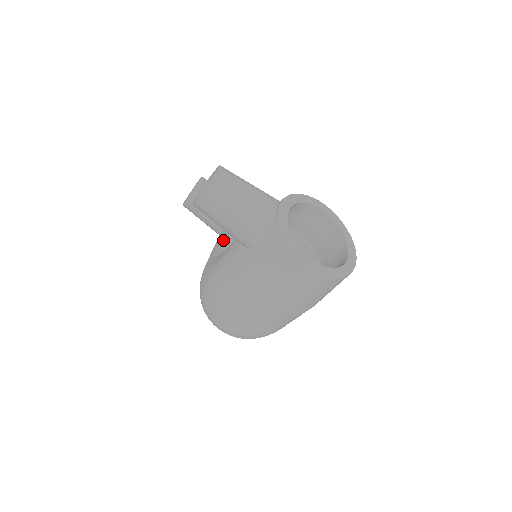
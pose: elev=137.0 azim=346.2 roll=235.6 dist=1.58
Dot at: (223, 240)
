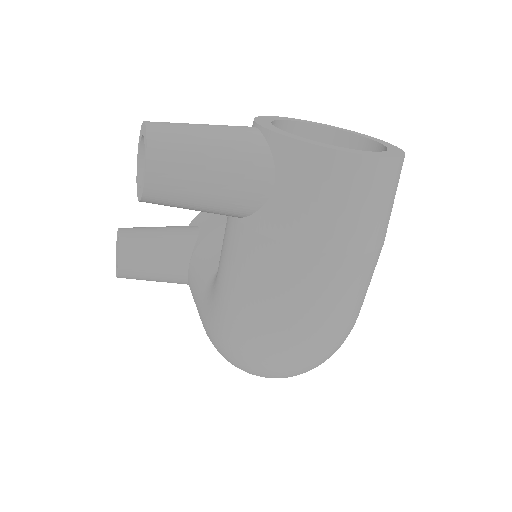
Dot at: (200, 272)
